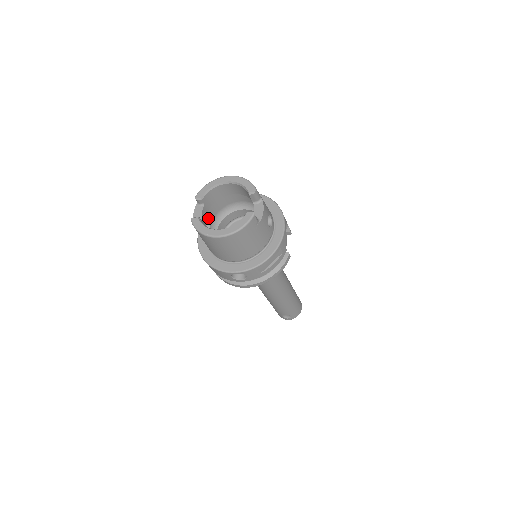
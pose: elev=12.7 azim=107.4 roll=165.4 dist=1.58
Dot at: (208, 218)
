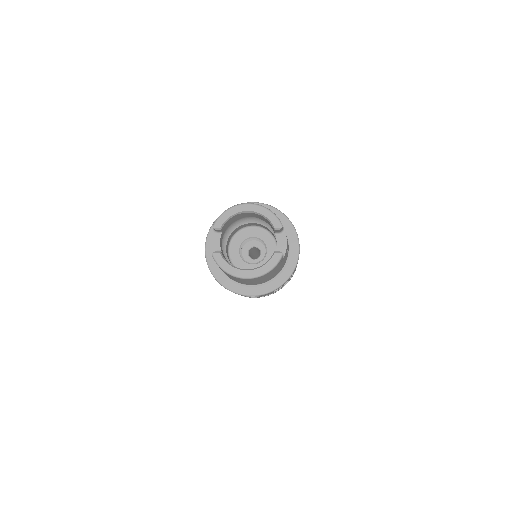
Dot at: occluded
